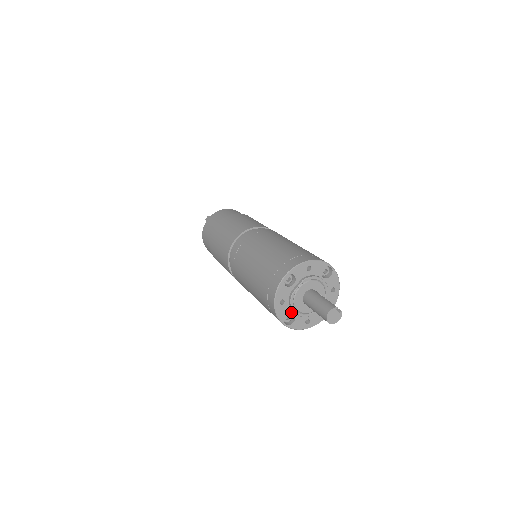
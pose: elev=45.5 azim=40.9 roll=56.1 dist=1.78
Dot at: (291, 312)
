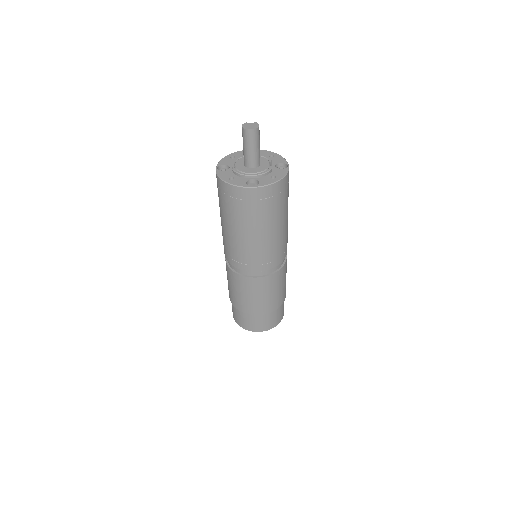
Dot at: (248, 180)
